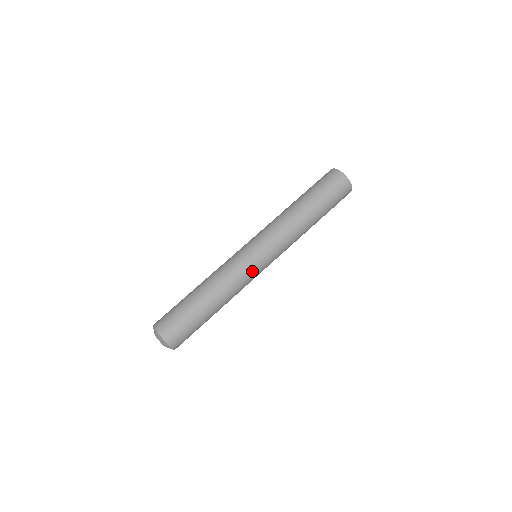
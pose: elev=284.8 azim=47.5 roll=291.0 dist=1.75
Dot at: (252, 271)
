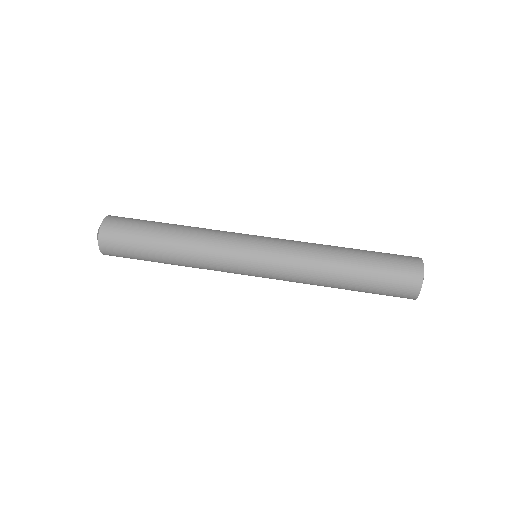
Dot at: (233, 259)
